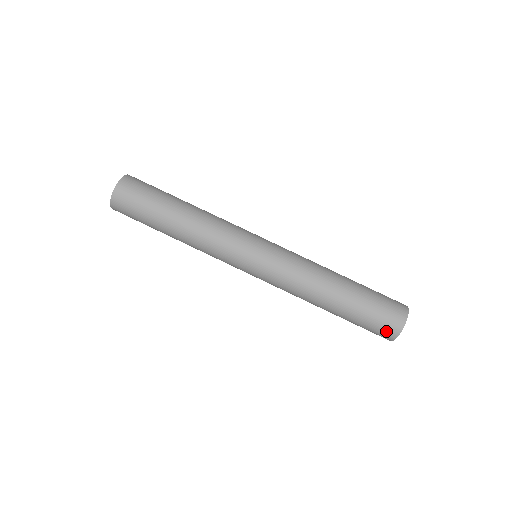
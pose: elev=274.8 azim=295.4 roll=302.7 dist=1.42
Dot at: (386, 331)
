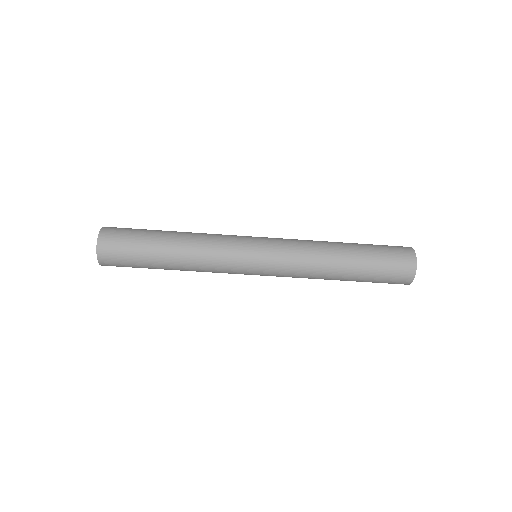
Dot at: (400, 282)
